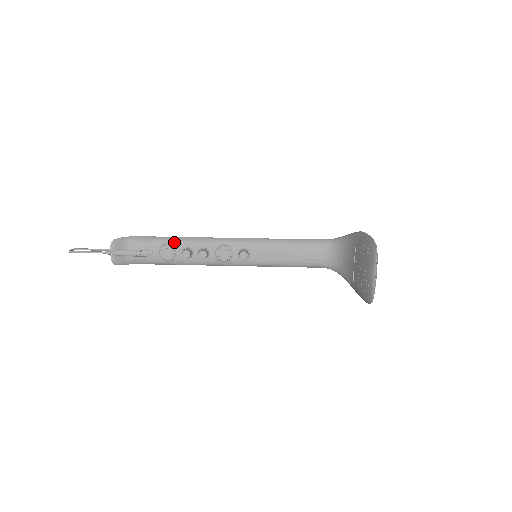
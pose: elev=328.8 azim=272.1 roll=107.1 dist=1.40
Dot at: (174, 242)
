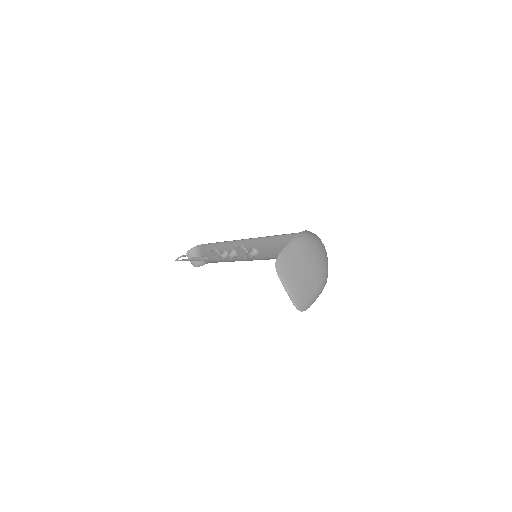
Dot at: (216, 247)
